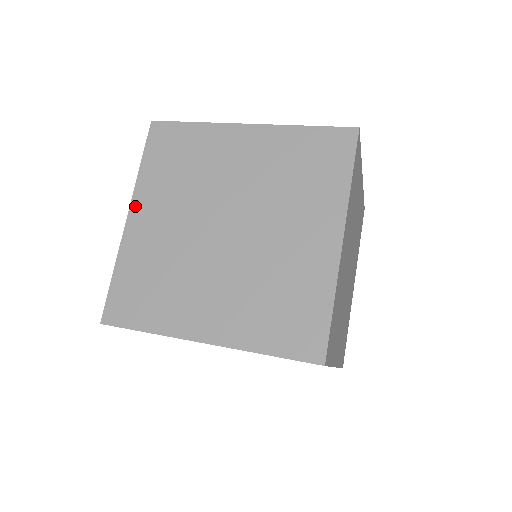
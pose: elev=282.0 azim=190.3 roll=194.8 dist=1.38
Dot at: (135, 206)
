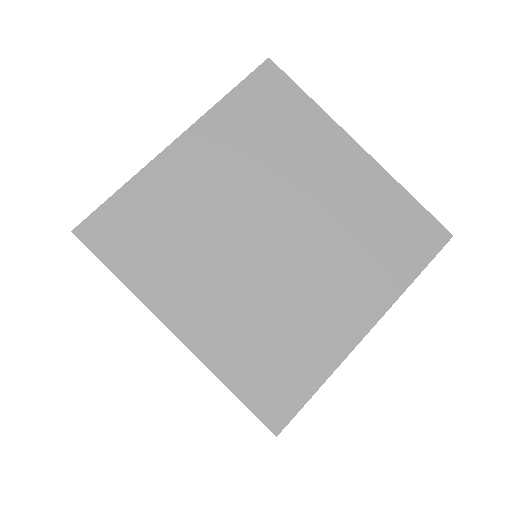
Dot at: (167, 315)
